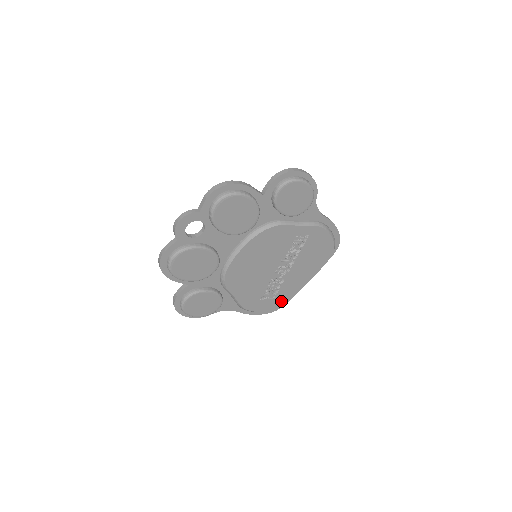
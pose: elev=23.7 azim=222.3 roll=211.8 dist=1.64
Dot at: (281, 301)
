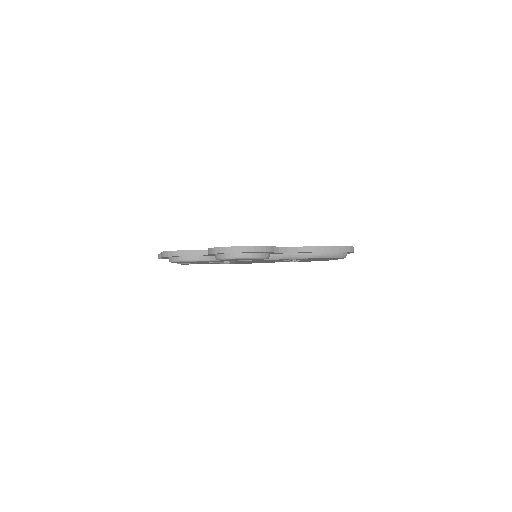
Dot at: occluded
